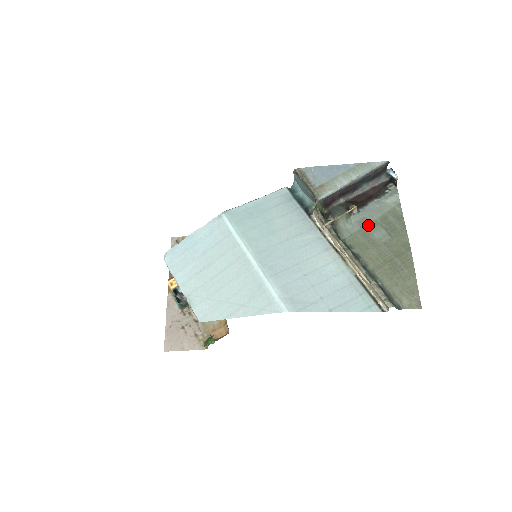
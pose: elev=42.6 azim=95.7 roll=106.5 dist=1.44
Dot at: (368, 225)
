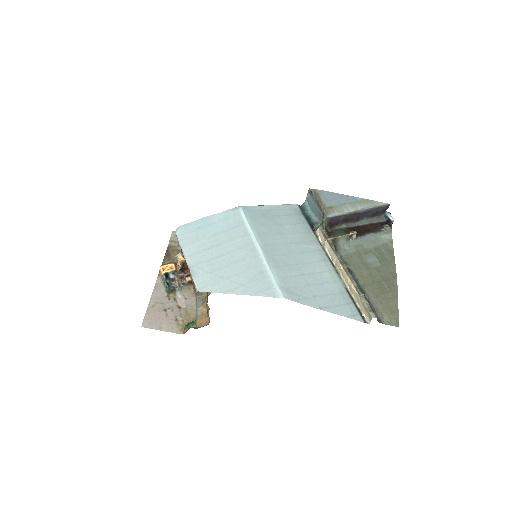
Dot at: (363, 250)
